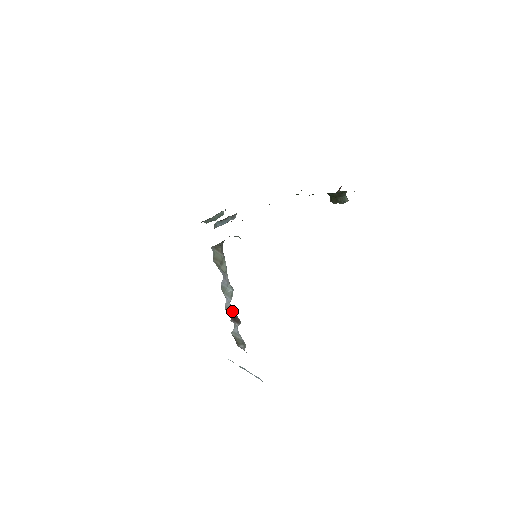
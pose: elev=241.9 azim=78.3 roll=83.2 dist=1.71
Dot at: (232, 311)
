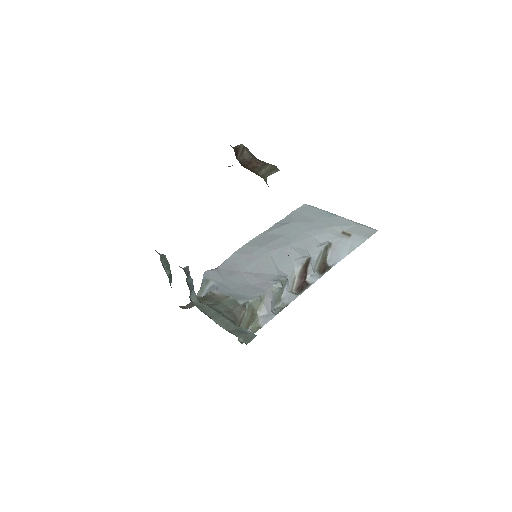
Dot at: (295, 271)
